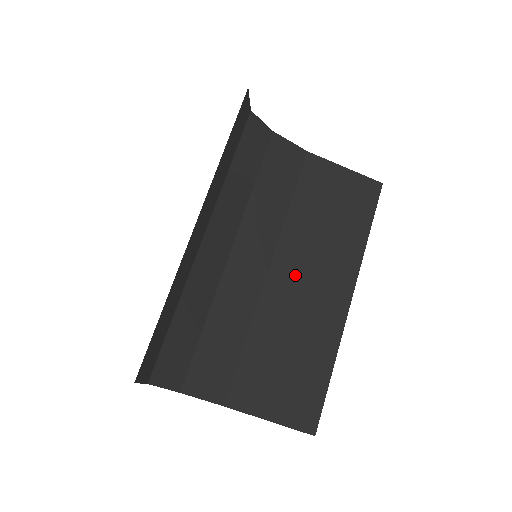
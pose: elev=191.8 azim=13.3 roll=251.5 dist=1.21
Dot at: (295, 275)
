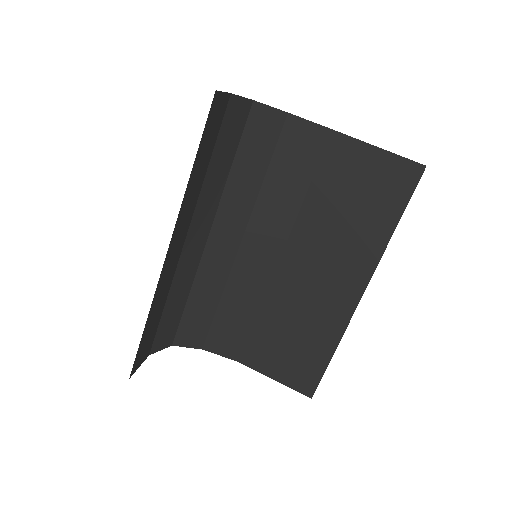
Dot at: (305, 266)
